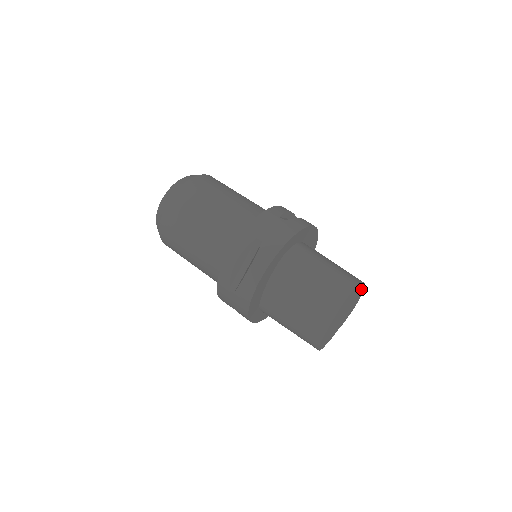
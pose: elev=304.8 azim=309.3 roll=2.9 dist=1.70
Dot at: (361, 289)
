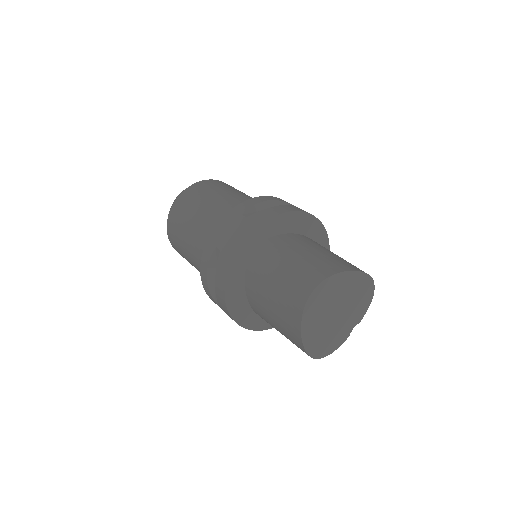
Dot at: (355, 277)
